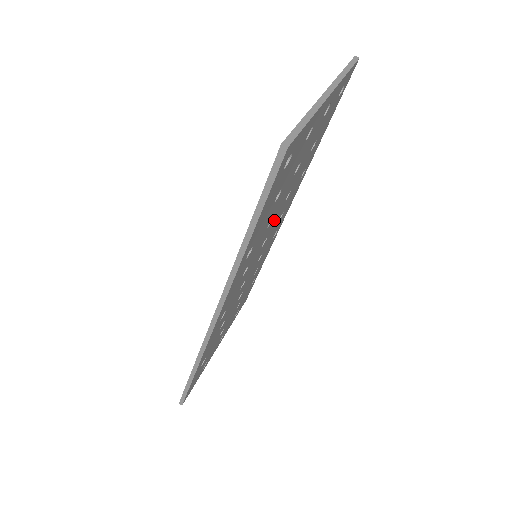
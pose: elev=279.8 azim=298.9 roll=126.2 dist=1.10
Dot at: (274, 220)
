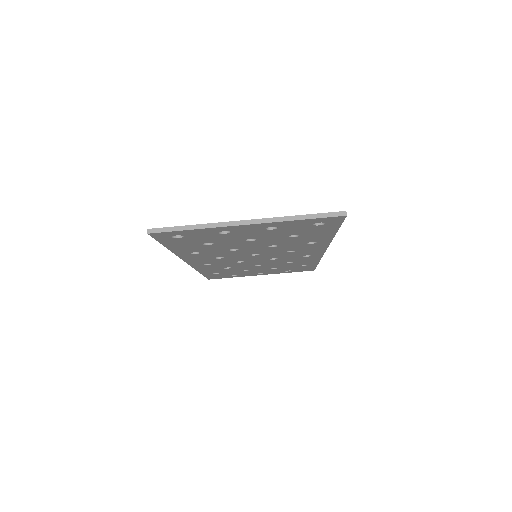
Dot at: (255, 250)
